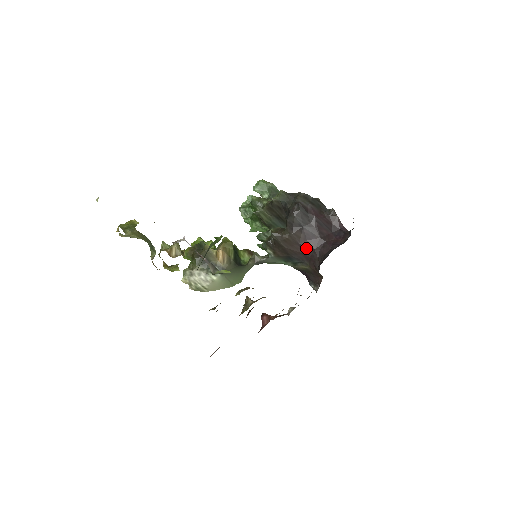
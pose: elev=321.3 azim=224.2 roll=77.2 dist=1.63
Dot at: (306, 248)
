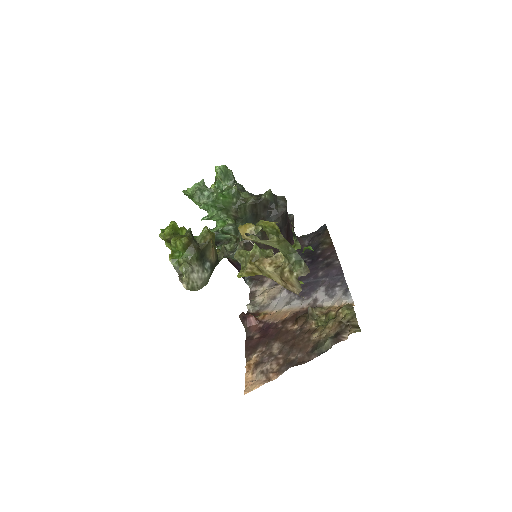
Dot at: (276, 249)
